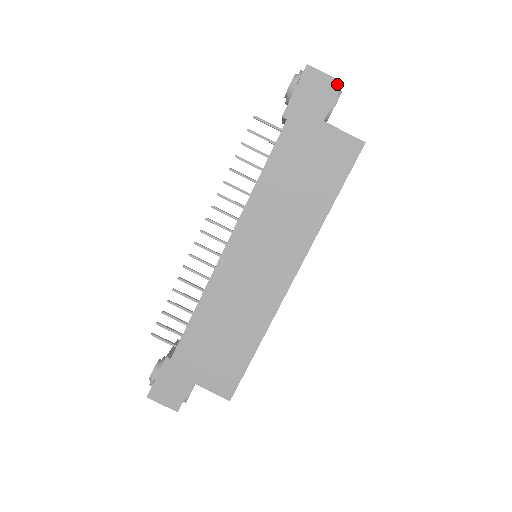
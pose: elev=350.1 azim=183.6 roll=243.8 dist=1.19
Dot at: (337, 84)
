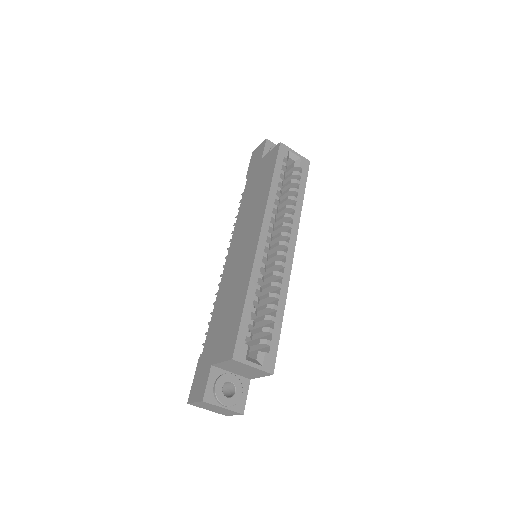
Dot at: (264, 142)
